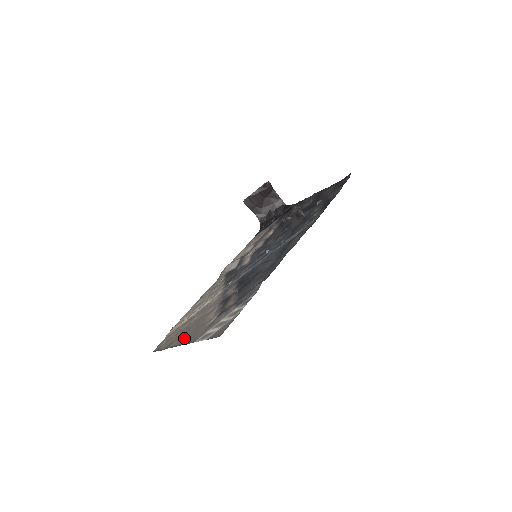
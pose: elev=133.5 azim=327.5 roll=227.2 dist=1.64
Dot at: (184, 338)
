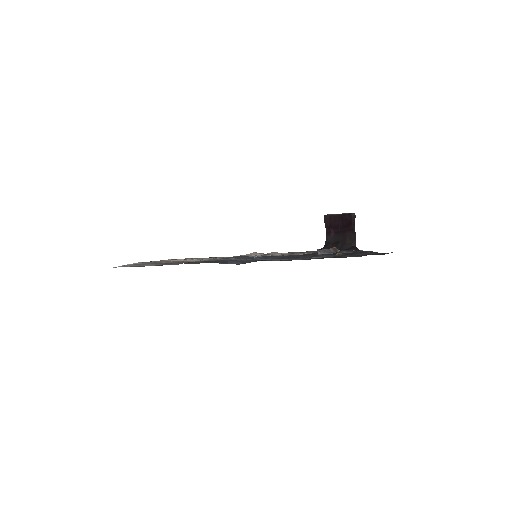
Dot at: occluded
